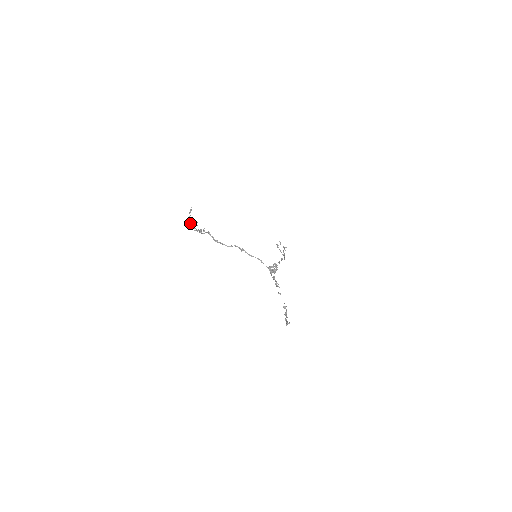
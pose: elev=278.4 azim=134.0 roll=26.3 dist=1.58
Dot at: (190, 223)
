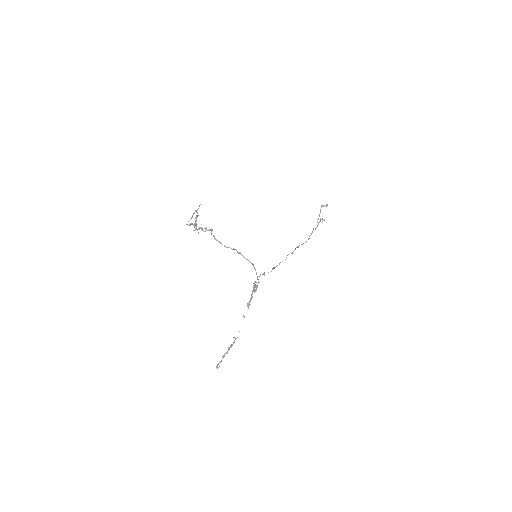
Dot at: (191, 223)
